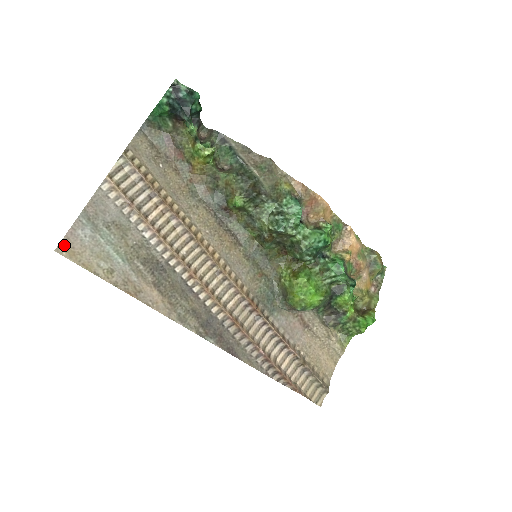
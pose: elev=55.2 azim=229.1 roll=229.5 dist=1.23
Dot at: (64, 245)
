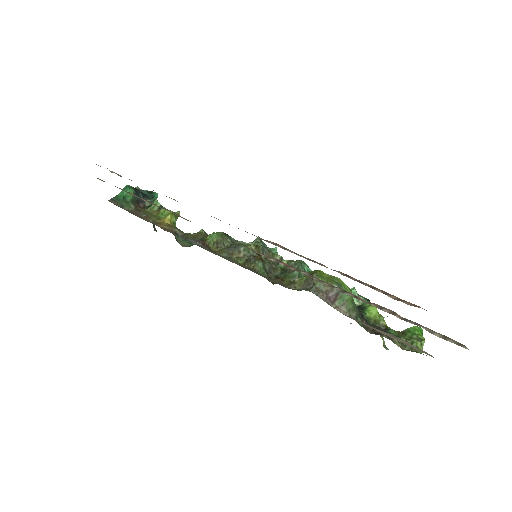
Dot at: occluded
